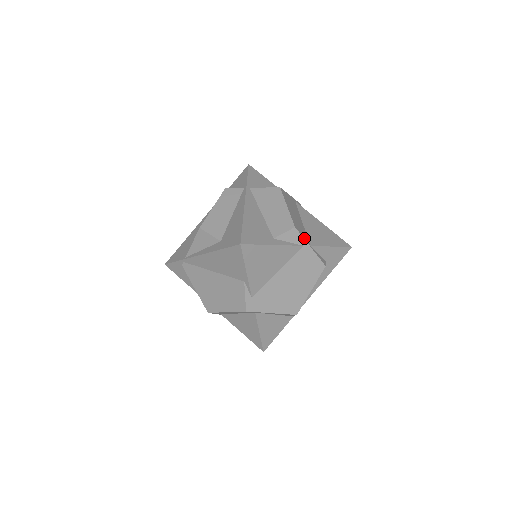
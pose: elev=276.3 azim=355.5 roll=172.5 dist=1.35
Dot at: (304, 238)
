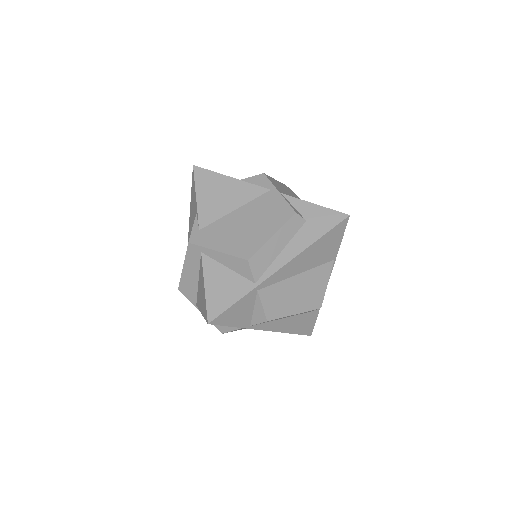
Dot at: (274, 185)
